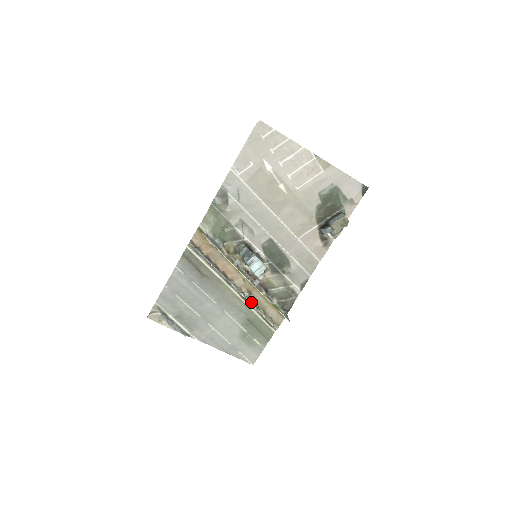
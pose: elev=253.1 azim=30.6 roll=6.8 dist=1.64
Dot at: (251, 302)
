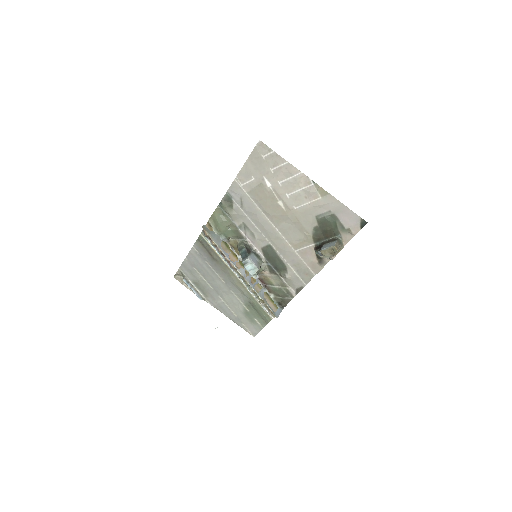
Dot at: (251, 291)
